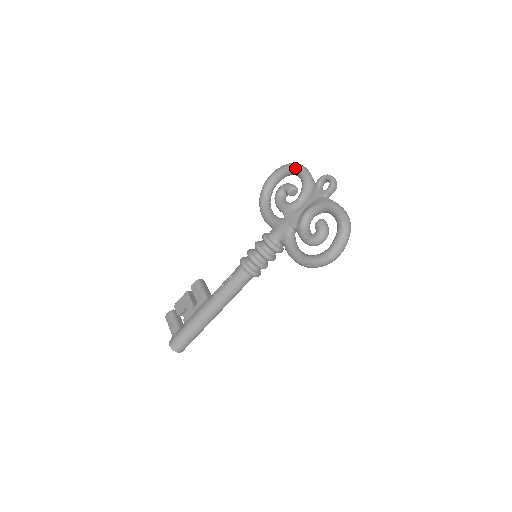
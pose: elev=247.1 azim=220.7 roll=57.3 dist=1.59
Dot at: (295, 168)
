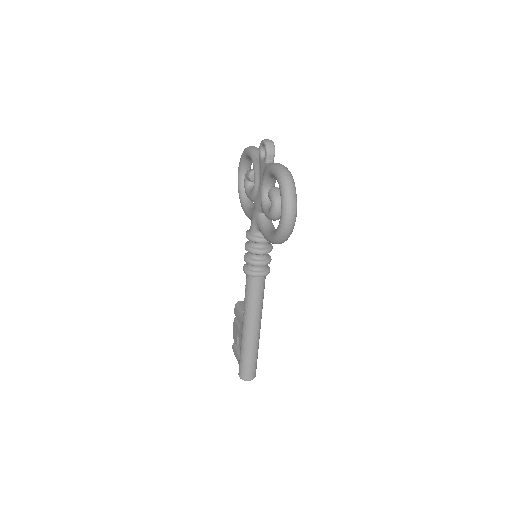
Dot at: (245, 153)
